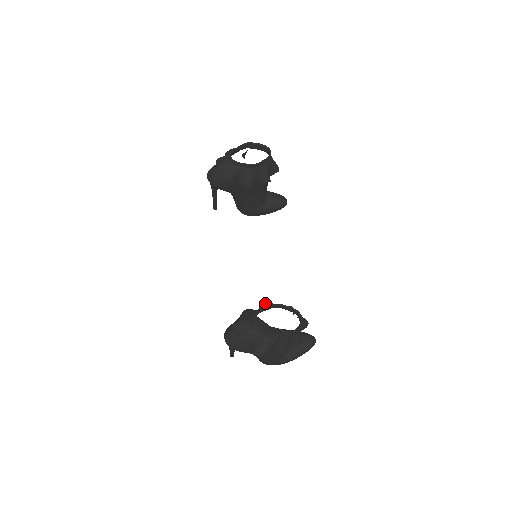
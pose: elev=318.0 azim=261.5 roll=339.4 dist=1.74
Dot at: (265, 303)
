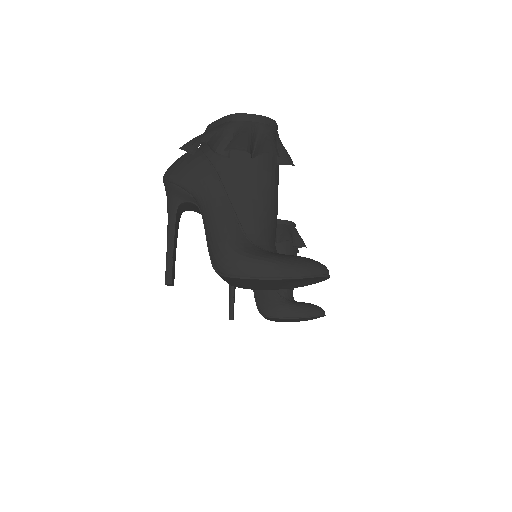
Dot at: occluded
